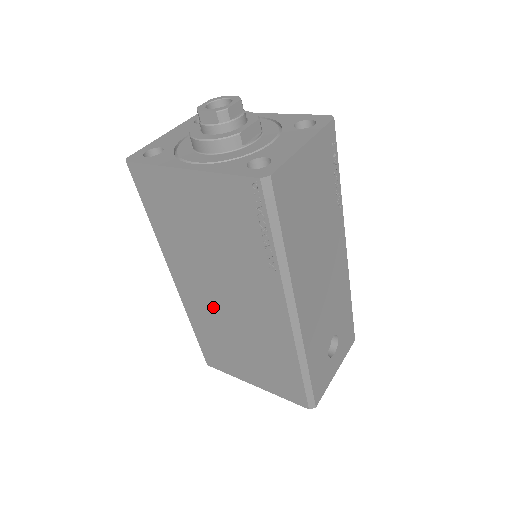
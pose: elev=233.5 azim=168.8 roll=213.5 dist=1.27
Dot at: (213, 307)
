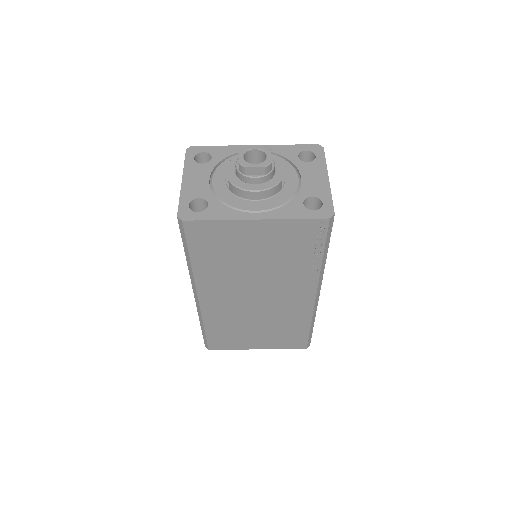
Dot at: (238, 307)
